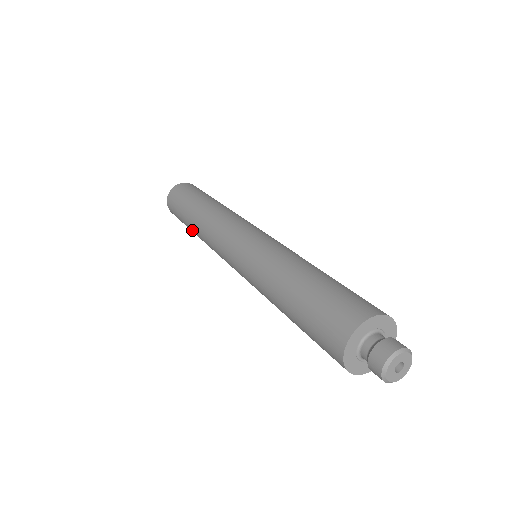
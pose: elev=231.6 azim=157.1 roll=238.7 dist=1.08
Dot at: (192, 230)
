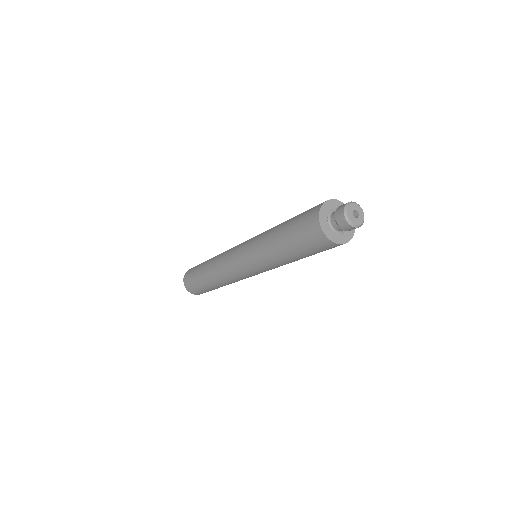
Dot at: (208, 283)
